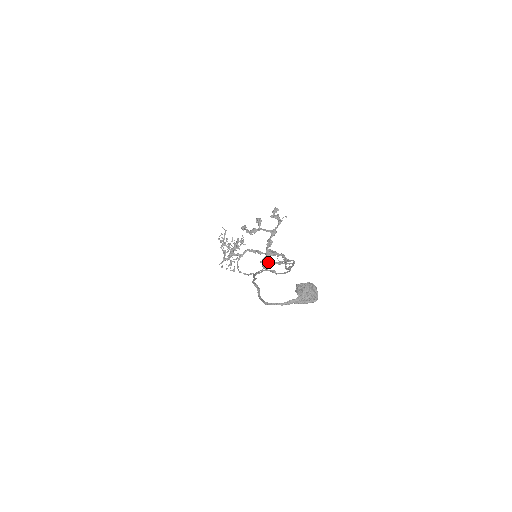
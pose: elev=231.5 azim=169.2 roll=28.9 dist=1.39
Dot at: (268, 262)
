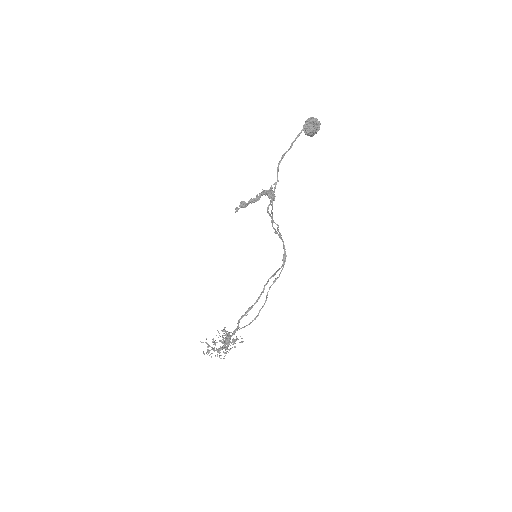
Dot at: (272, 196)
